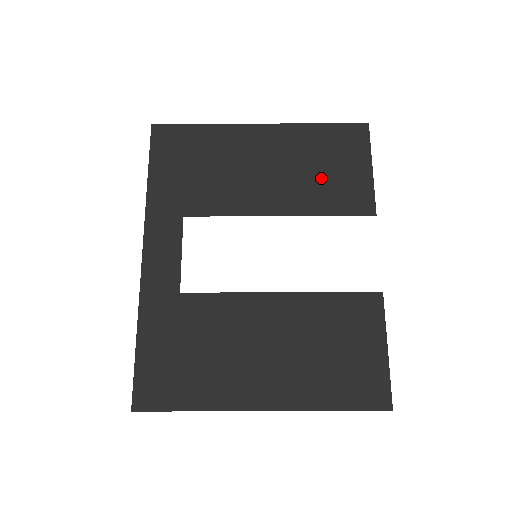
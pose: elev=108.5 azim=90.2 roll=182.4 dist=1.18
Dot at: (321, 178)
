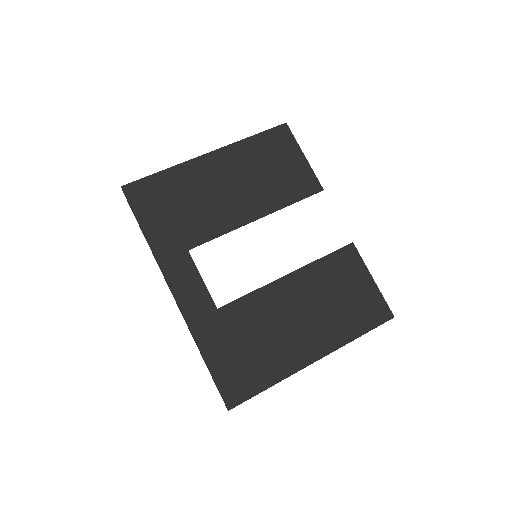
Dot at: (274, 178)
